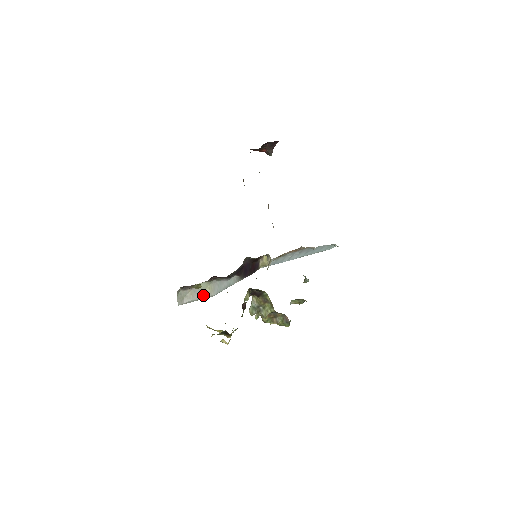
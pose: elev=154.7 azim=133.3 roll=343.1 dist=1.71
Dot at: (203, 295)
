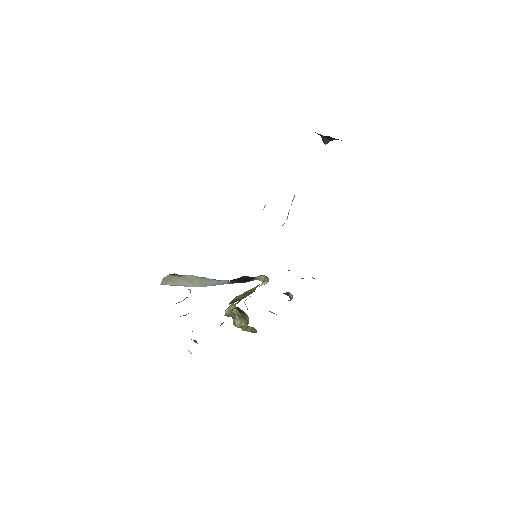
Dot at: (188, 284)
